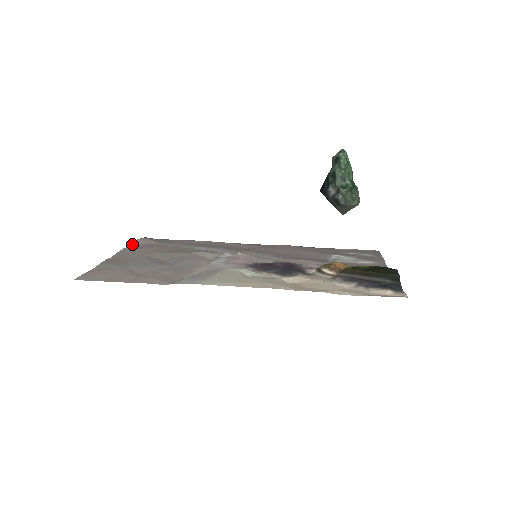
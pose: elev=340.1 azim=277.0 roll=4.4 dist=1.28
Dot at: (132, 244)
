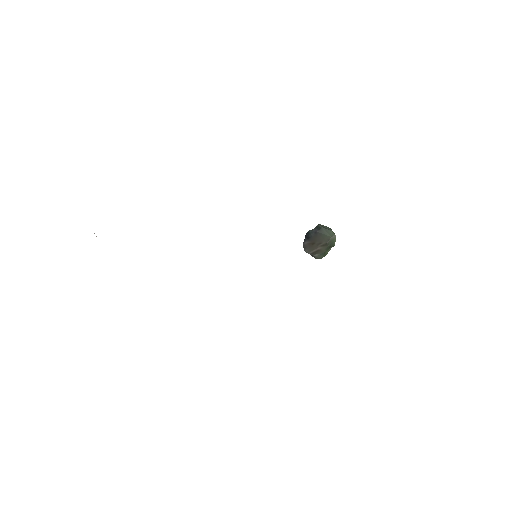
Dot at: occluded
